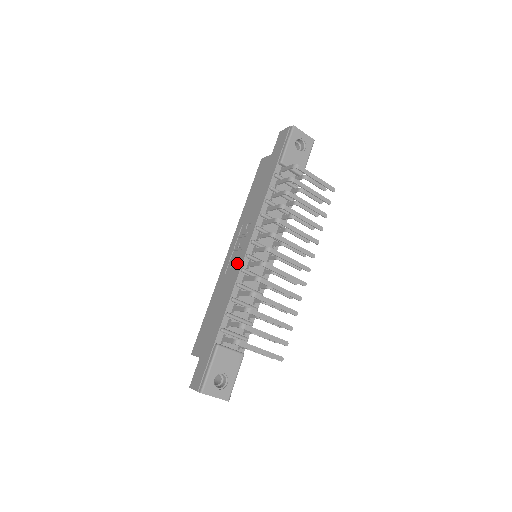
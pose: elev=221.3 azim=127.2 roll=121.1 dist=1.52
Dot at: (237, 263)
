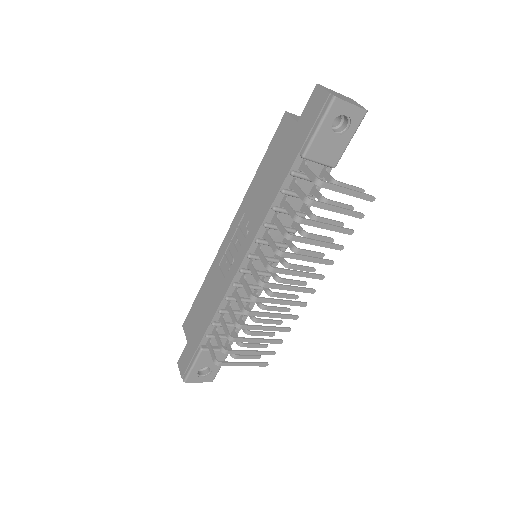
Dot at: (230, 270)
